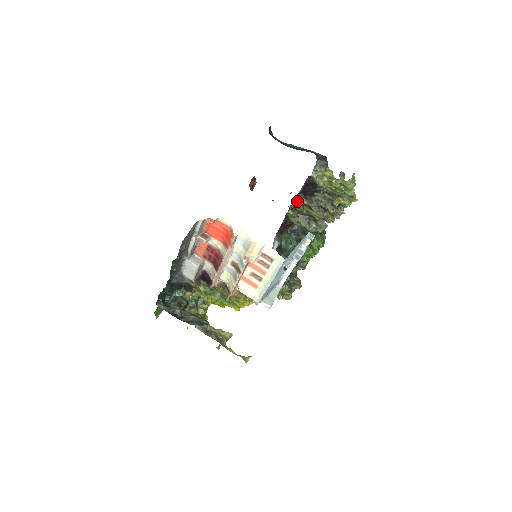
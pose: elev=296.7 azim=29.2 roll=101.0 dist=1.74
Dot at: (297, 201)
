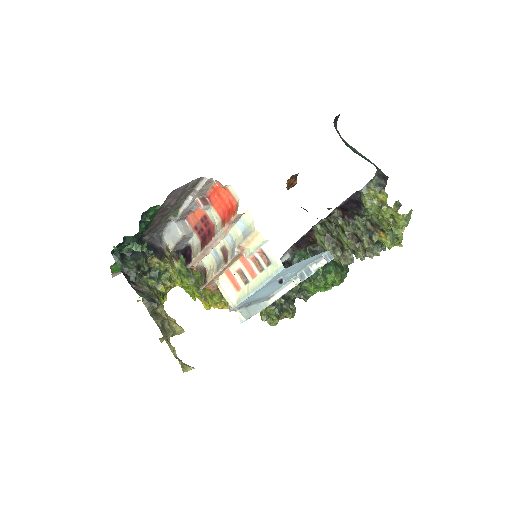
Dot at: (331, 216)
